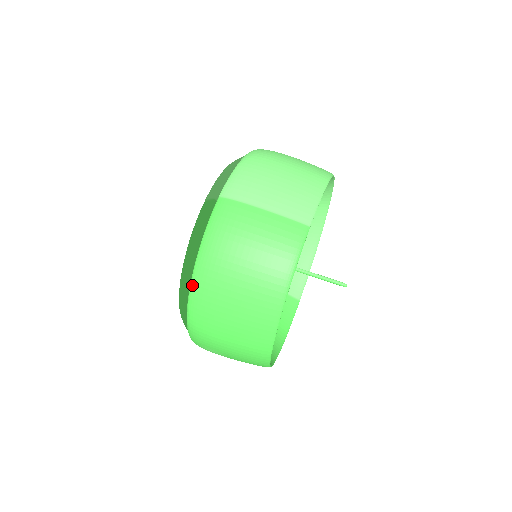
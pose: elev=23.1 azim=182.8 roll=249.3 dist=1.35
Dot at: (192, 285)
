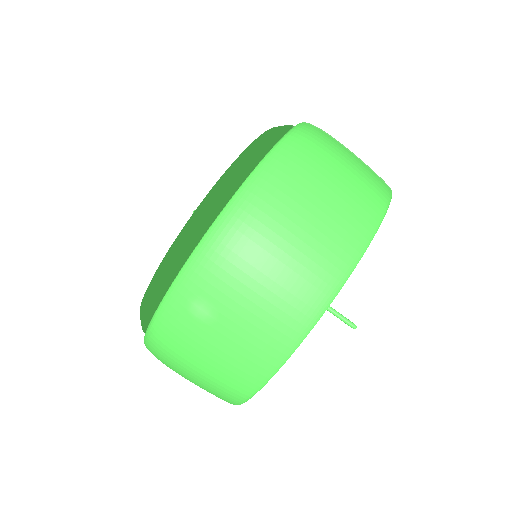
Dot at: (257, 171)
